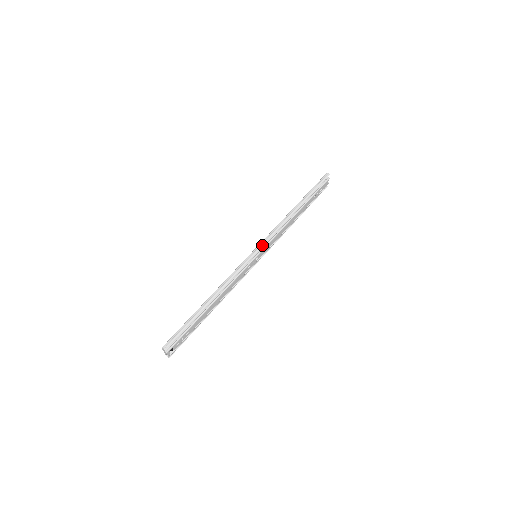
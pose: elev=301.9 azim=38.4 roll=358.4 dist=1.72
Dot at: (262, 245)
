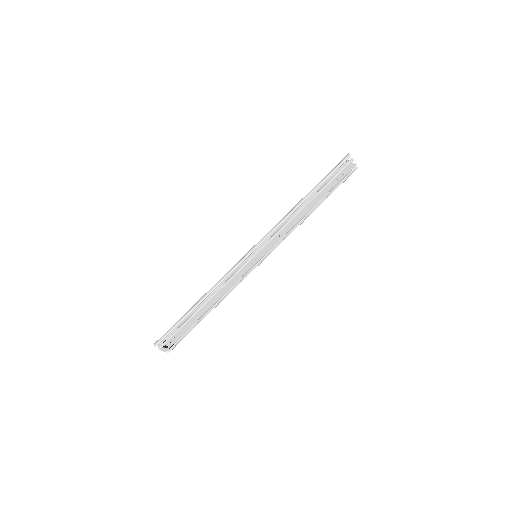
Dot at: (257, 245)
